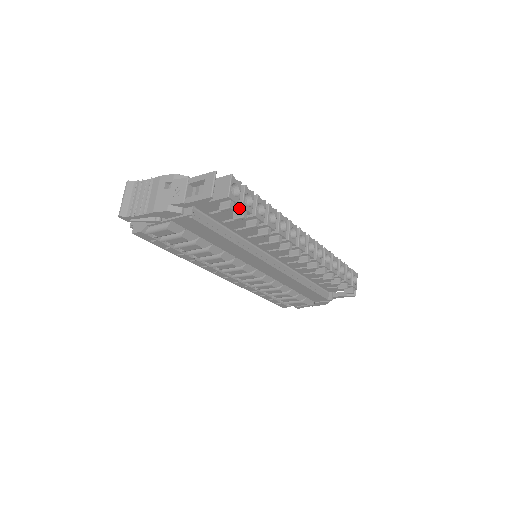
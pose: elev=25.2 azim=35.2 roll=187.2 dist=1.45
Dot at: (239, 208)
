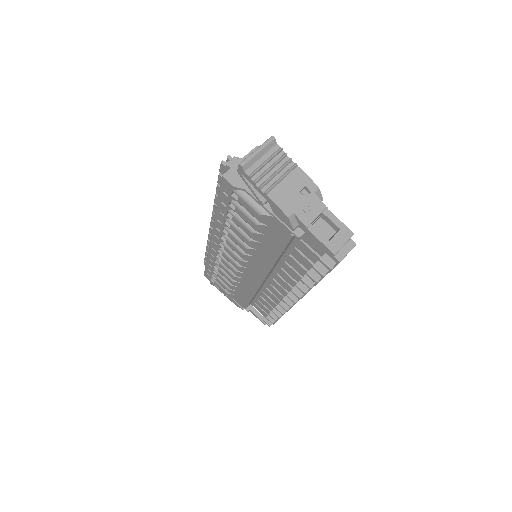
Dot at: occluded
